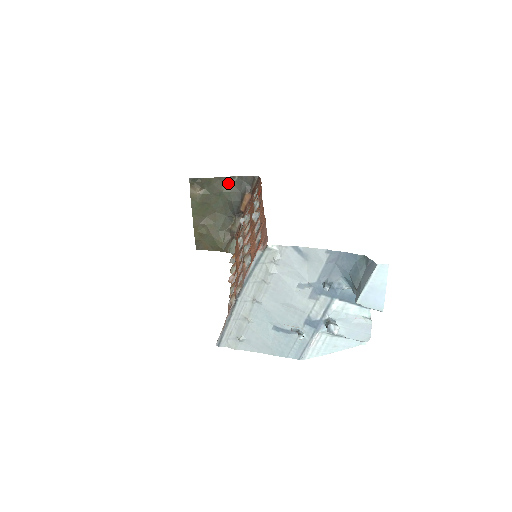
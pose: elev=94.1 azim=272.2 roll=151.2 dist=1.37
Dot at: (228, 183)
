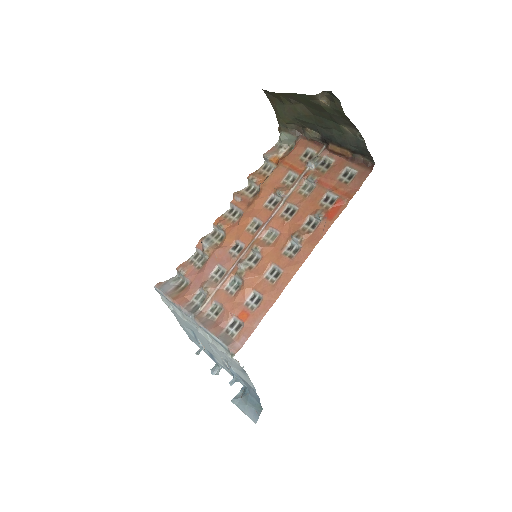
Dot at: (352, 130)
